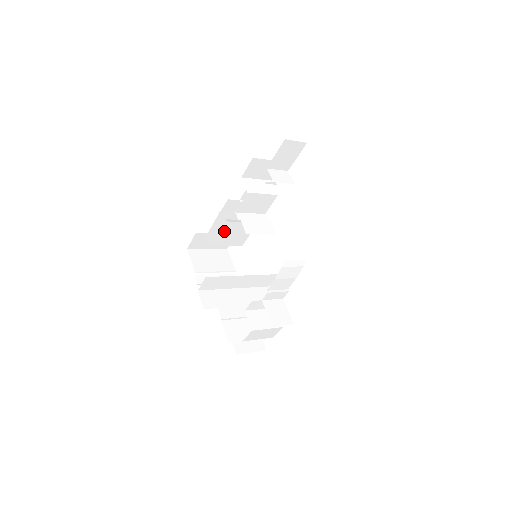
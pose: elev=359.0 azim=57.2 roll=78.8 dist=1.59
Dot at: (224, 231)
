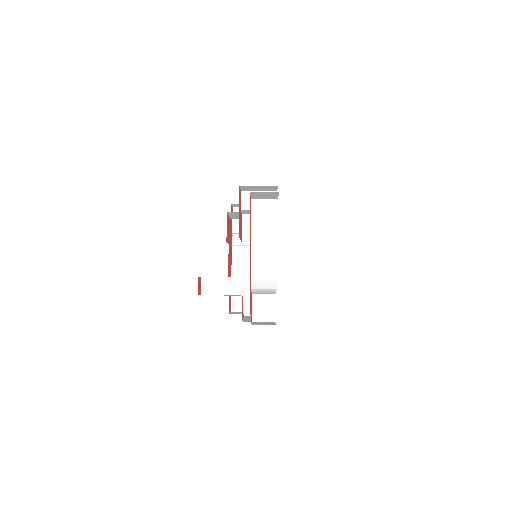
Dot at: occluded
